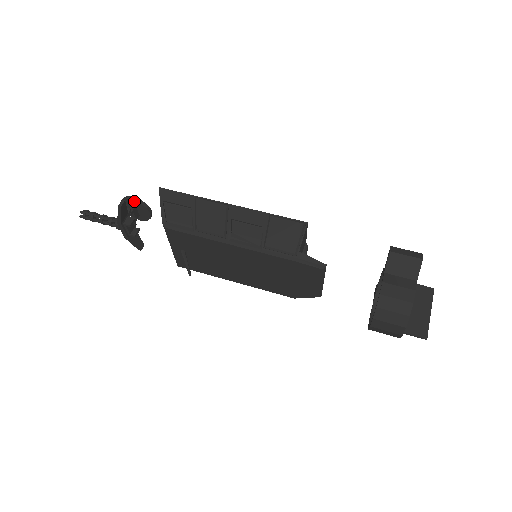
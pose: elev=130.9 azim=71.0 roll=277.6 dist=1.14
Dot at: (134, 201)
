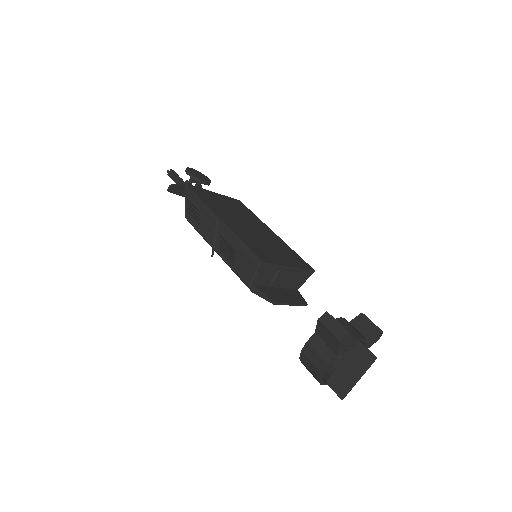
Dot at: (189, 175)
